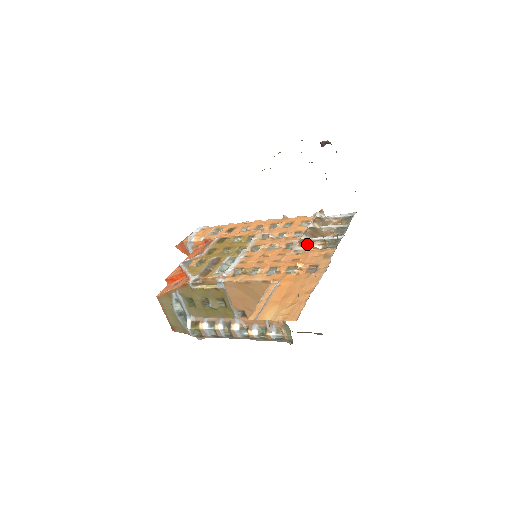
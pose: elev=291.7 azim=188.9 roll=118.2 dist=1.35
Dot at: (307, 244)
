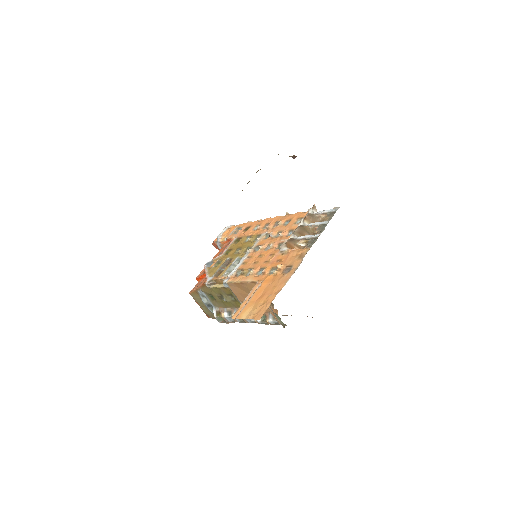
Dot at: (293, 243)
